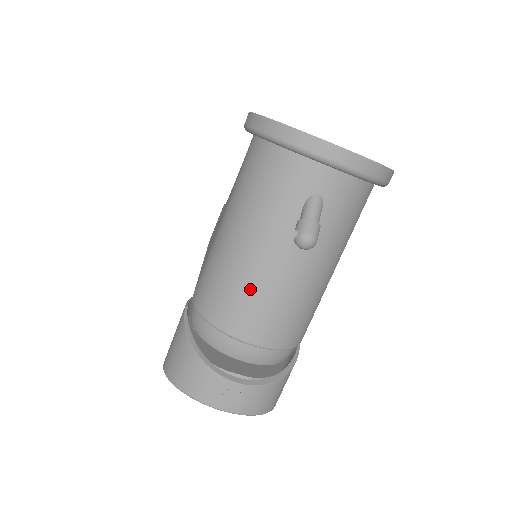
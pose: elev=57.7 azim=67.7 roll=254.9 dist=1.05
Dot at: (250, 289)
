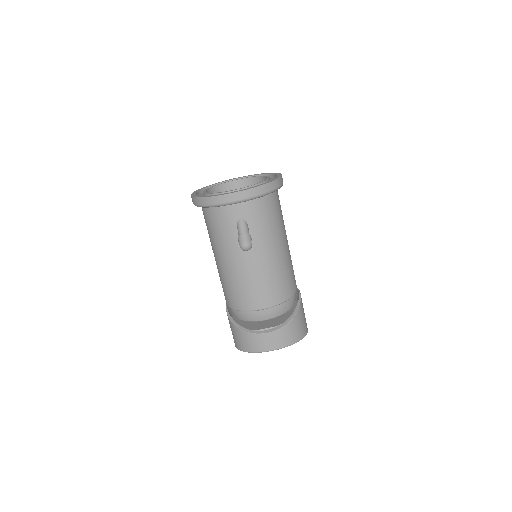
Dot at: (241, 283)
